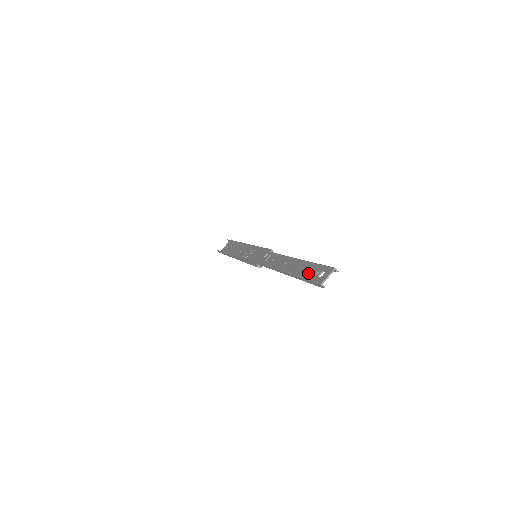
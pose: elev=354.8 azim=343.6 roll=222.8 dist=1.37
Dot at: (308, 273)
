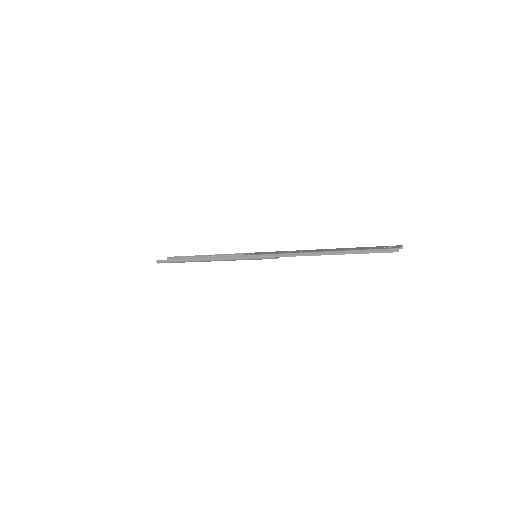
Dot at: (372, 248)
